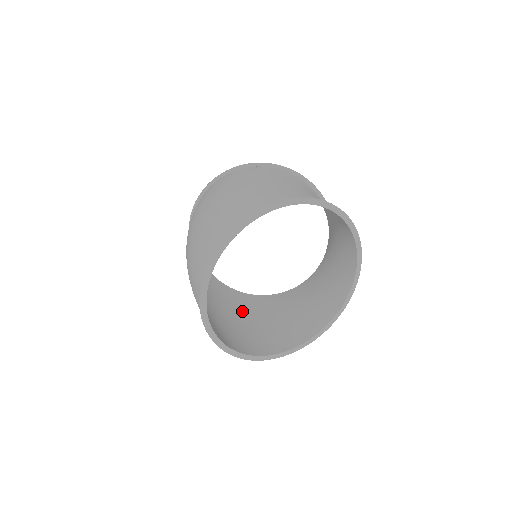
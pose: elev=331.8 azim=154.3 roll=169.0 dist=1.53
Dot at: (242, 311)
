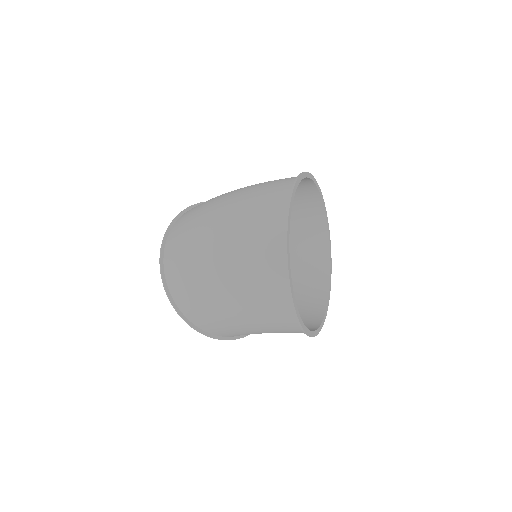
Dot at: (233, 327)
